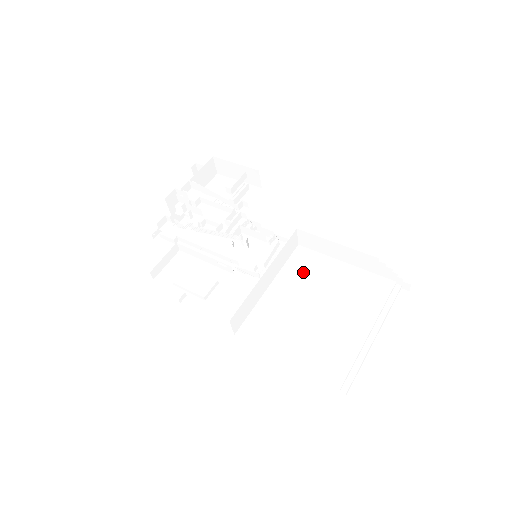
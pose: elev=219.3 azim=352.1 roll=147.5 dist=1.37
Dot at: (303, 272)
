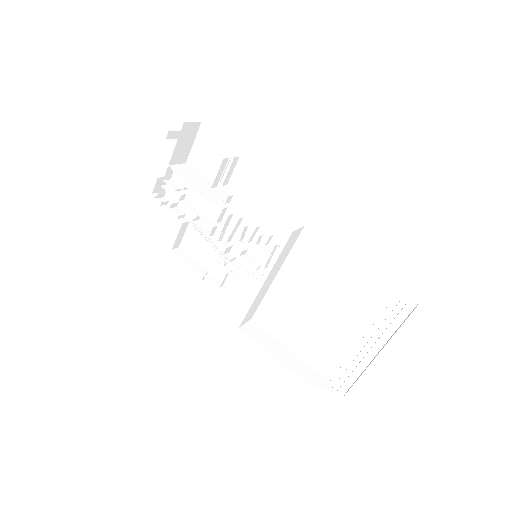
Dot at: (308, 265)
